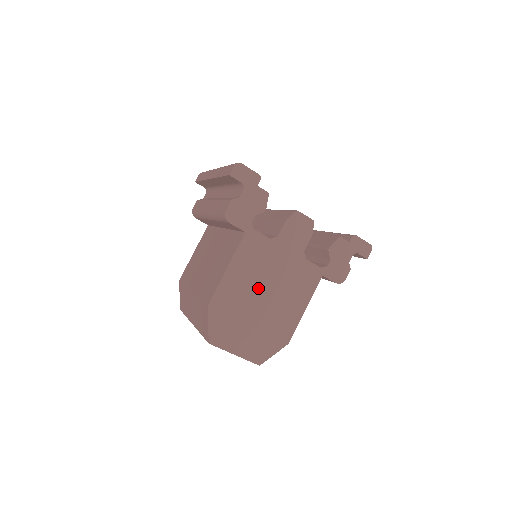
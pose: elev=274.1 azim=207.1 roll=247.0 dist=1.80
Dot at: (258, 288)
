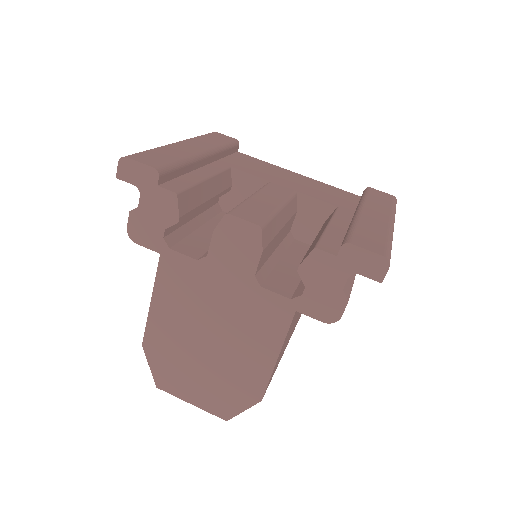
Dot at: (198, 327)
